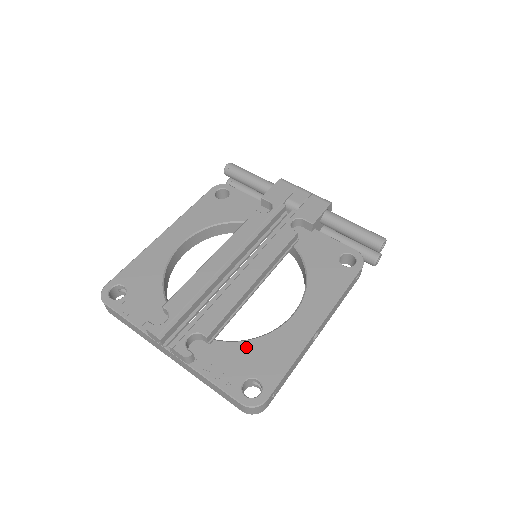
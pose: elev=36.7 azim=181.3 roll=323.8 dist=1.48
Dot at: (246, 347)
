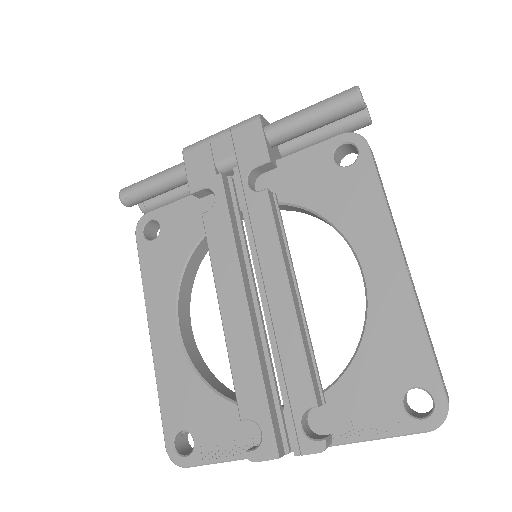
Dot at: (361, 366)
